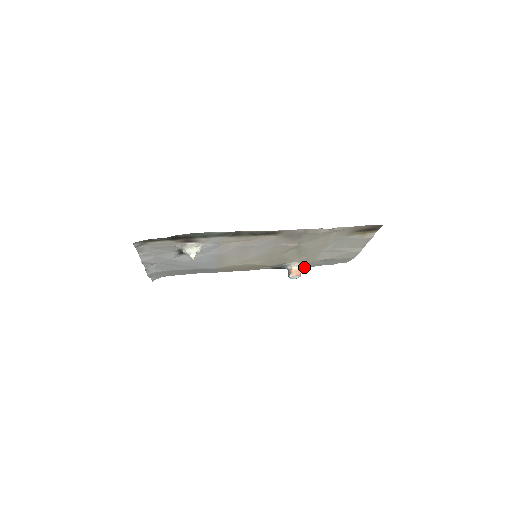
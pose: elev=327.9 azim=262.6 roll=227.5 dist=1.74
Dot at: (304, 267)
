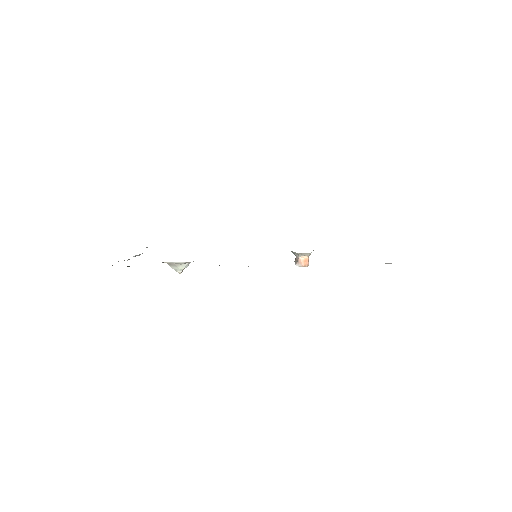
Dot at: occluded
